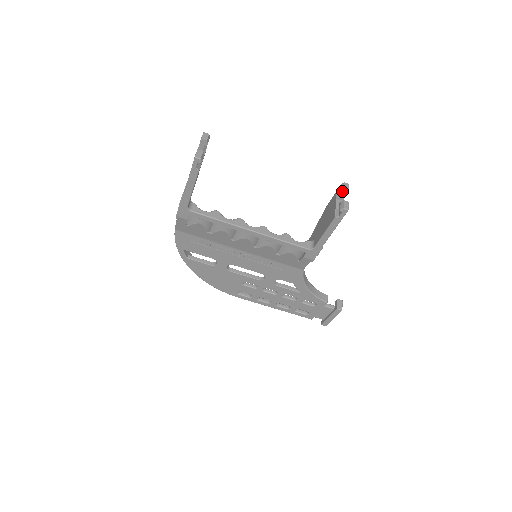
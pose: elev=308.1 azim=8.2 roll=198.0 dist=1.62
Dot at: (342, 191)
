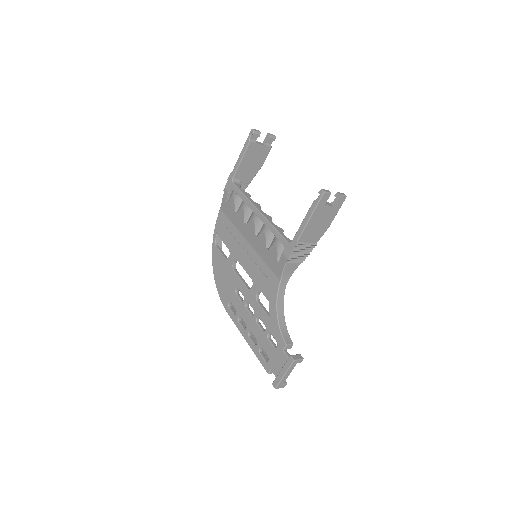
Dot at: (336, 194)
